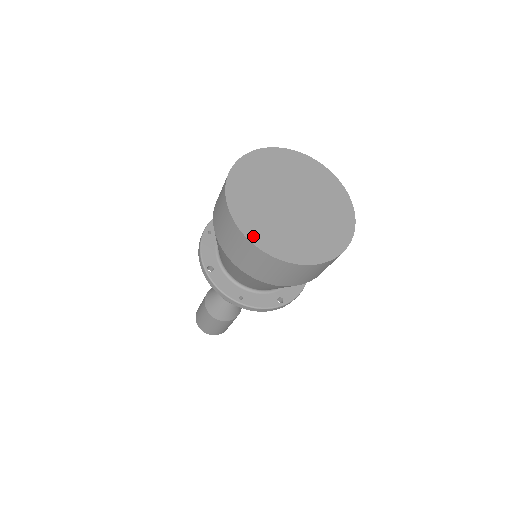
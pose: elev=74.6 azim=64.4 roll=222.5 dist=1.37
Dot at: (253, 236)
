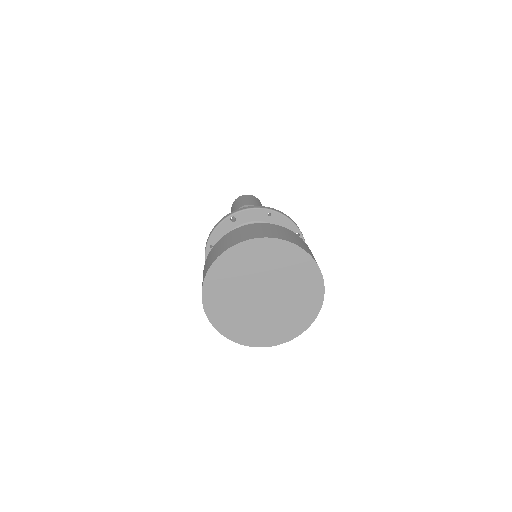
Dot at: (229, 334)
